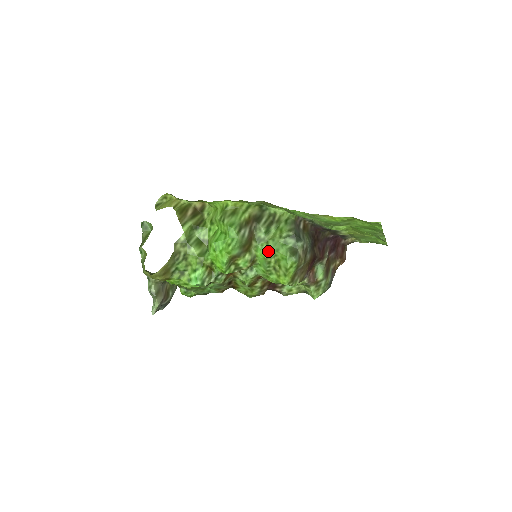
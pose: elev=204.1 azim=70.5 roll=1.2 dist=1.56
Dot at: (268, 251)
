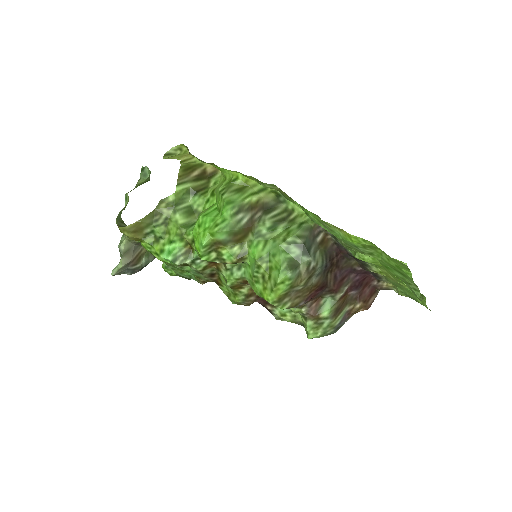
Dot at: (262, 252)
